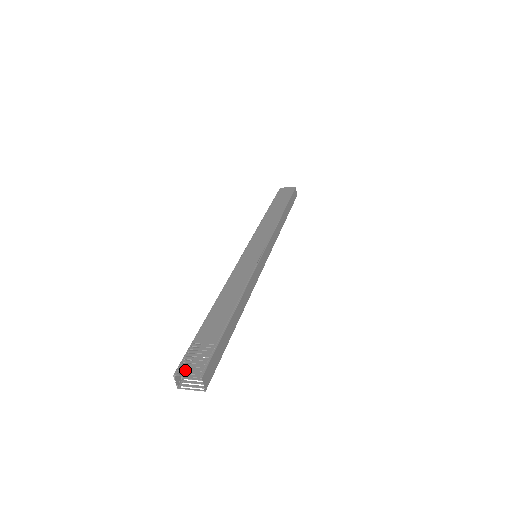
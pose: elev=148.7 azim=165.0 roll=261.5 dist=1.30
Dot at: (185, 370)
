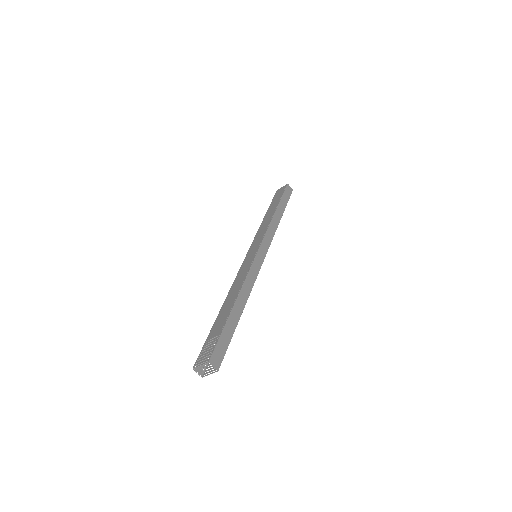
Dot at: (206, 363)
